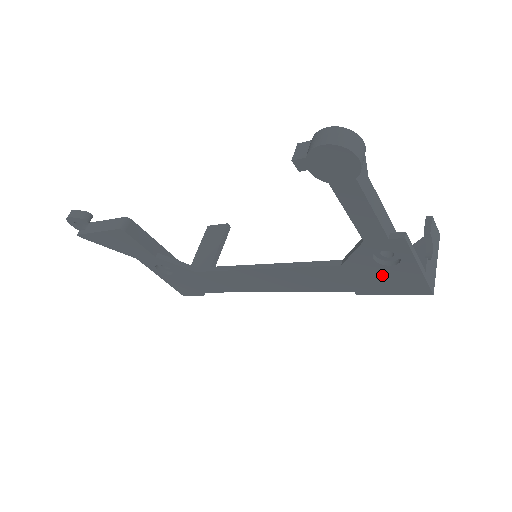
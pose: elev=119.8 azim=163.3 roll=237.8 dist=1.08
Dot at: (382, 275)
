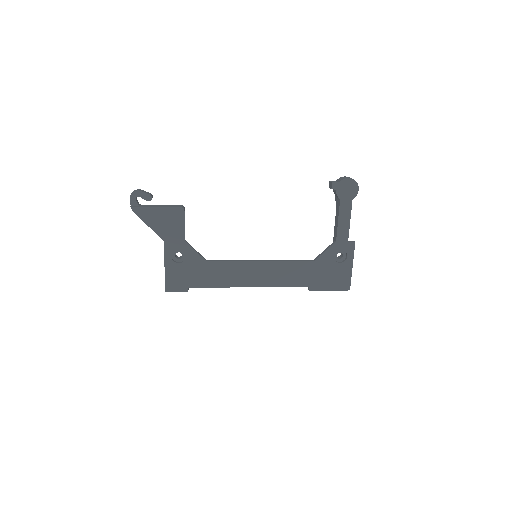
Dot at: (332, 271)
